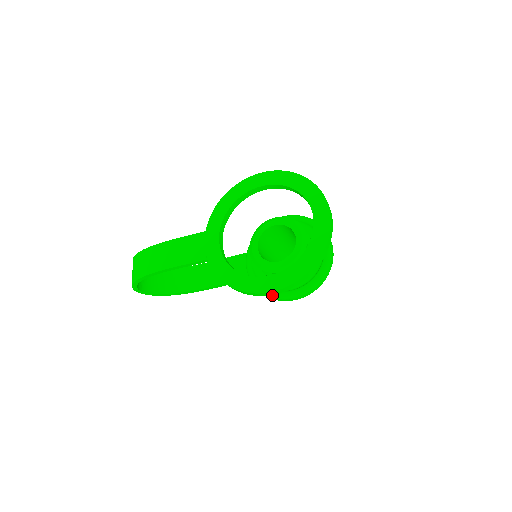
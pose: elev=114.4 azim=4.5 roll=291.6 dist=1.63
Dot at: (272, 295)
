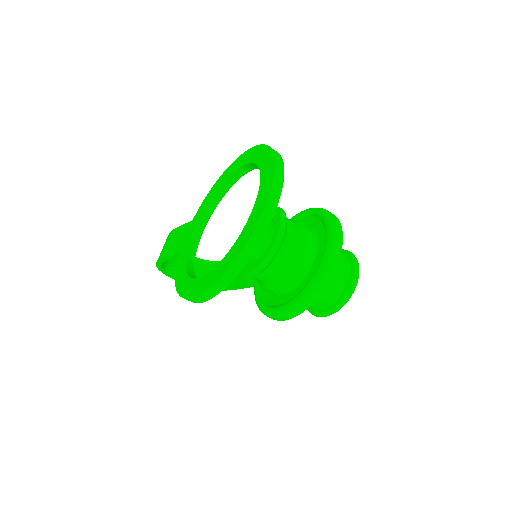
Dot at: (260, 308)
